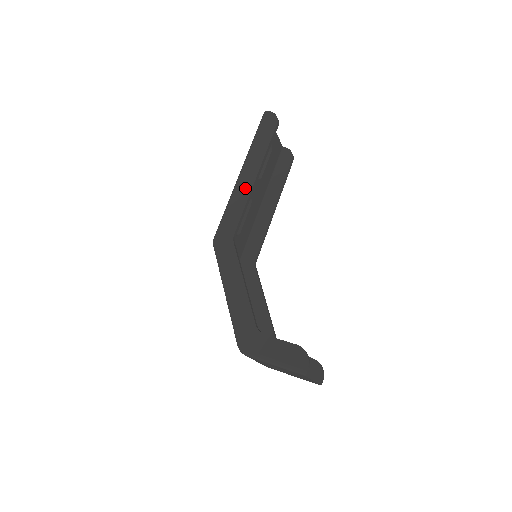
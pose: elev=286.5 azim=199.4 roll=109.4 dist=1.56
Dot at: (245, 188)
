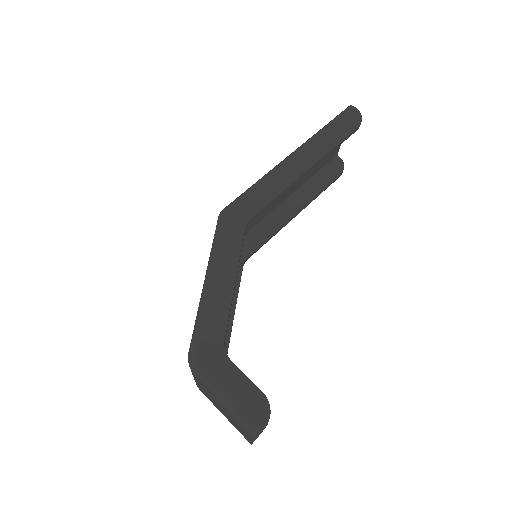
Dot at: (289, 174)
